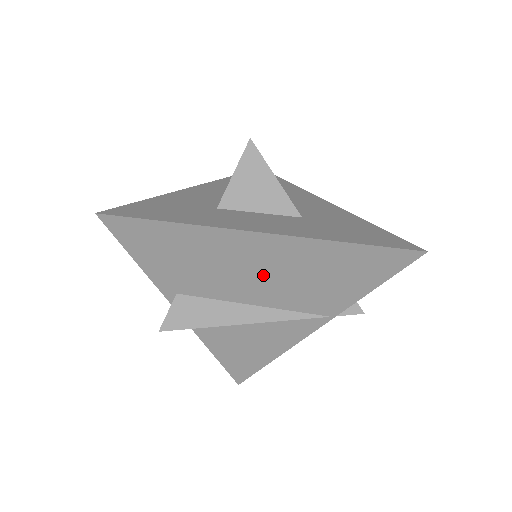
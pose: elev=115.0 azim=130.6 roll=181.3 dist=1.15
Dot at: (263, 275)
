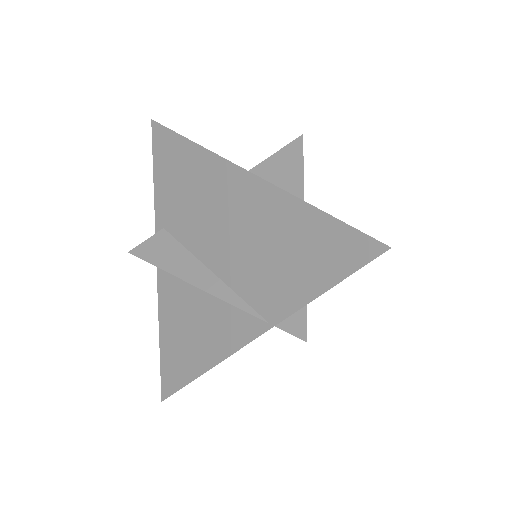
Dot at: (229, 228)
